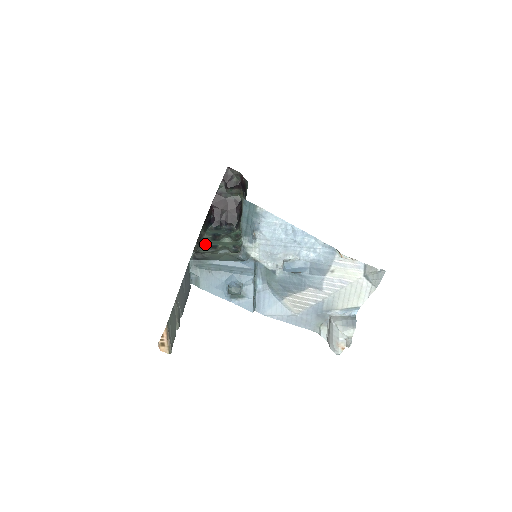
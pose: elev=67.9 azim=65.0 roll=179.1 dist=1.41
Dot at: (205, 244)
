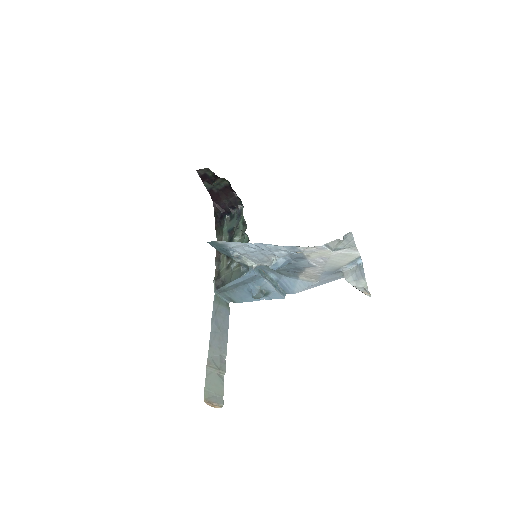
Dot at: (223, 255)
